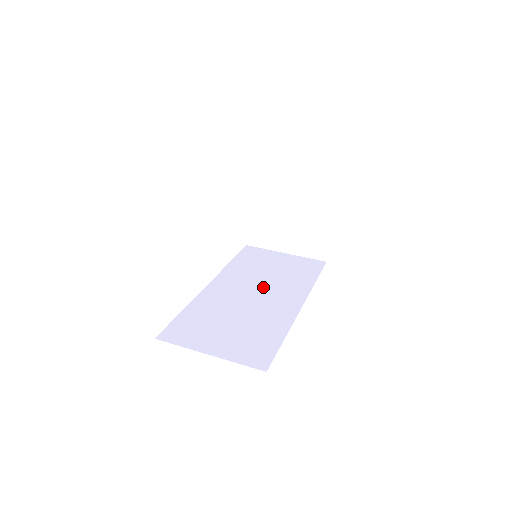
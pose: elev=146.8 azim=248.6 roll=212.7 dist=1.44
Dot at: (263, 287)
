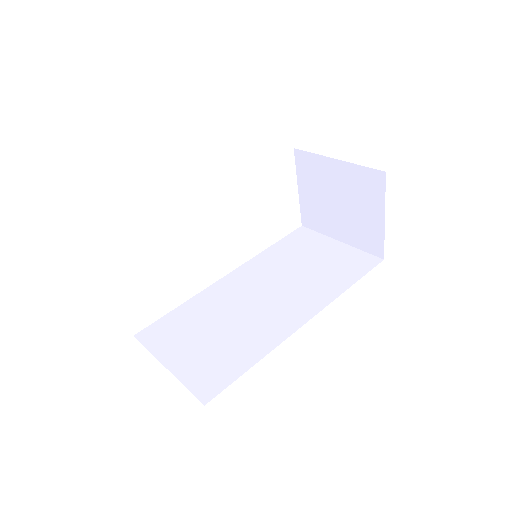
Dot at: (280, 288)
